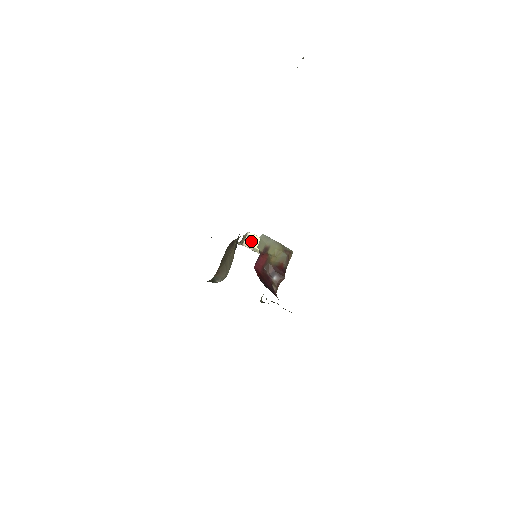
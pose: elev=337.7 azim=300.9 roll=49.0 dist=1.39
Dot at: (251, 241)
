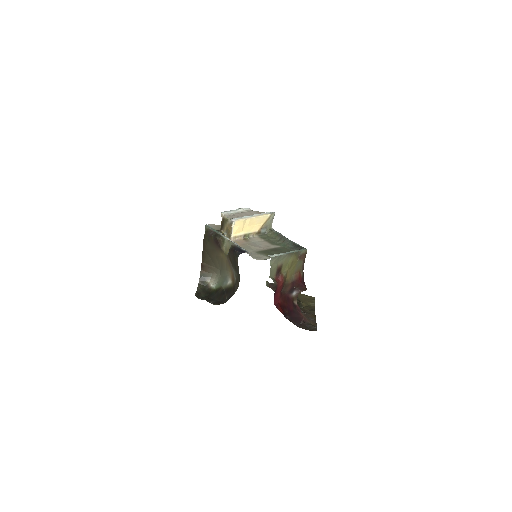
Dot at: (239, 229)
